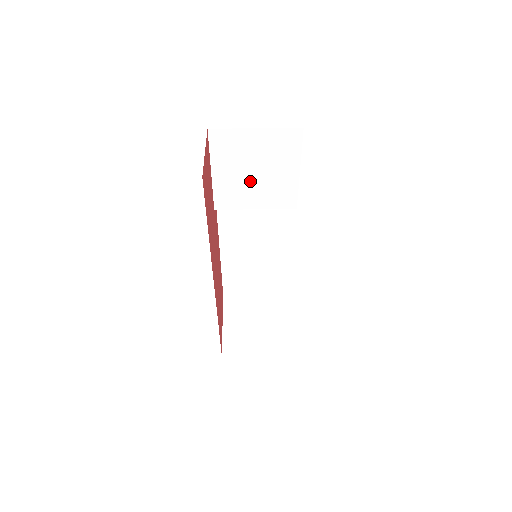
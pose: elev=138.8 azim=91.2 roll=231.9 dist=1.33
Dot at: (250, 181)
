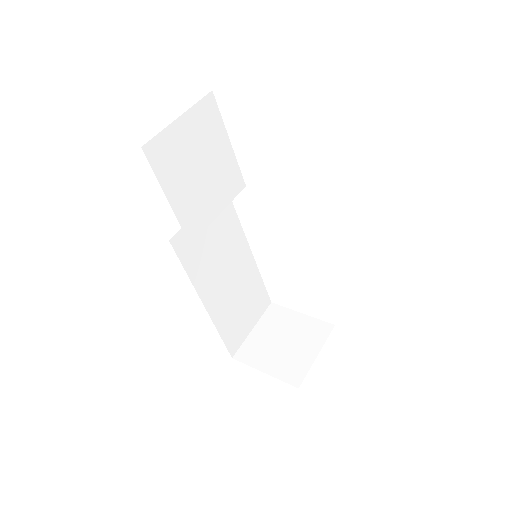
Dot at: (202, 184)
